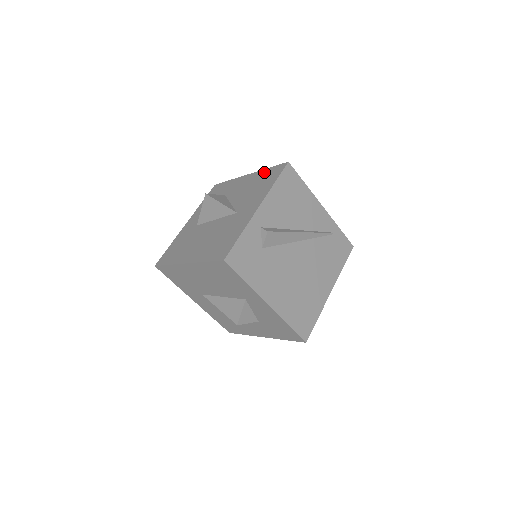
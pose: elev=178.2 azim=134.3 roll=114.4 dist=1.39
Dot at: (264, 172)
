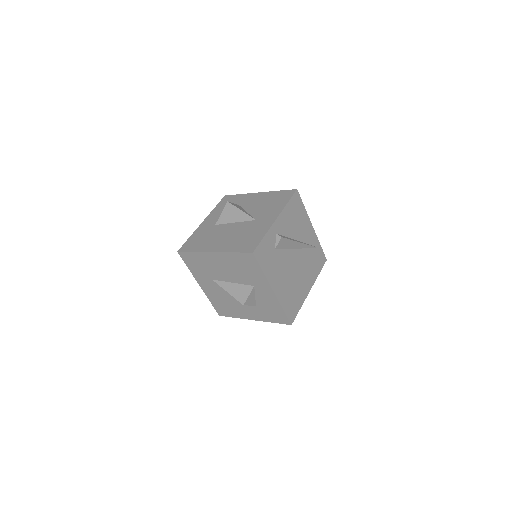
Dot at: (275, 193)
